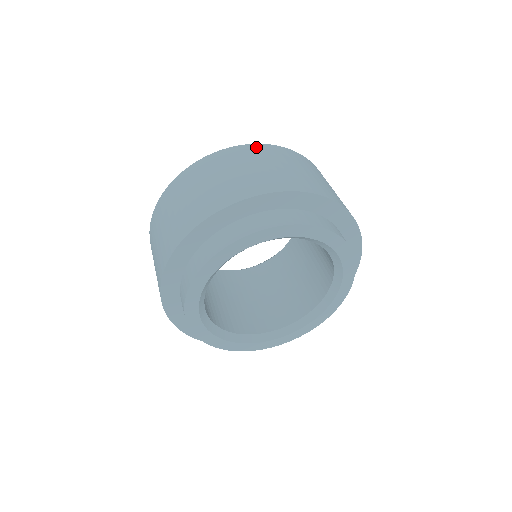
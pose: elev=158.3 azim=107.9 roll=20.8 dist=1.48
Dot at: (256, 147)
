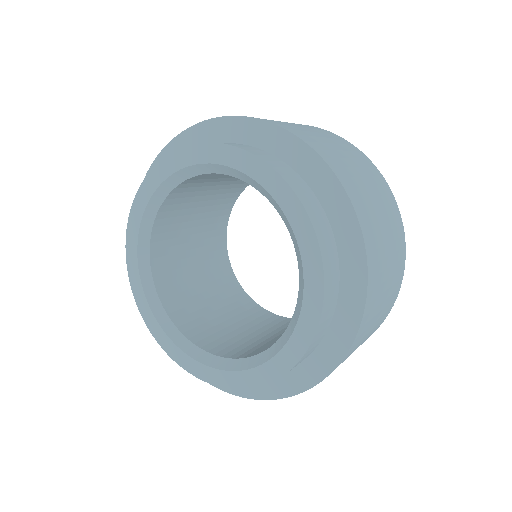
Dot at: occluded
